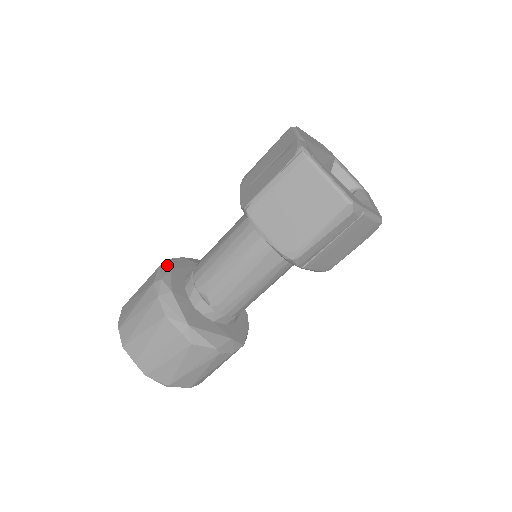
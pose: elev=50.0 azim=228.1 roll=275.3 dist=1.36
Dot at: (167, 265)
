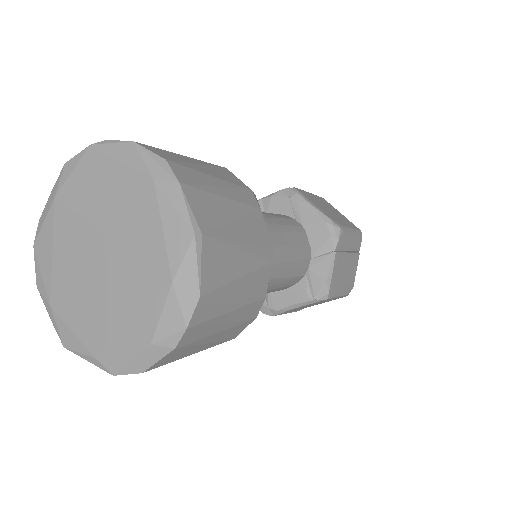
Dot at: occluded
